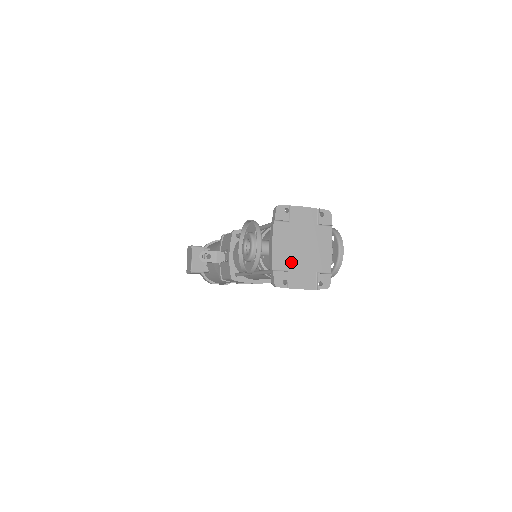
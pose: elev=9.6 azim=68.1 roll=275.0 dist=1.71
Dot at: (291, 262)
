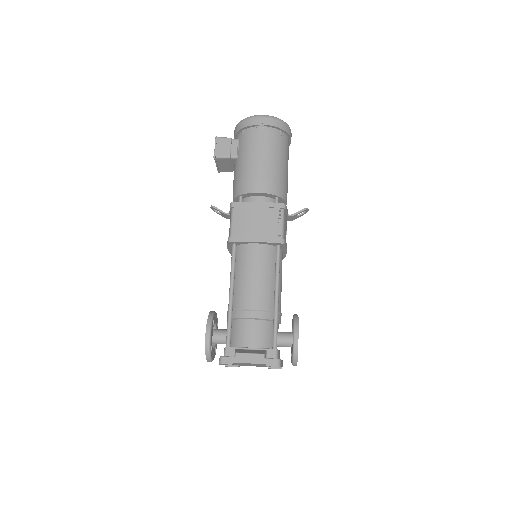
Dot at: occluded
